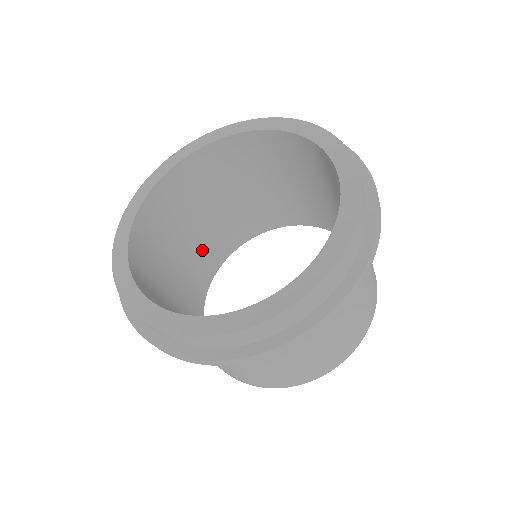
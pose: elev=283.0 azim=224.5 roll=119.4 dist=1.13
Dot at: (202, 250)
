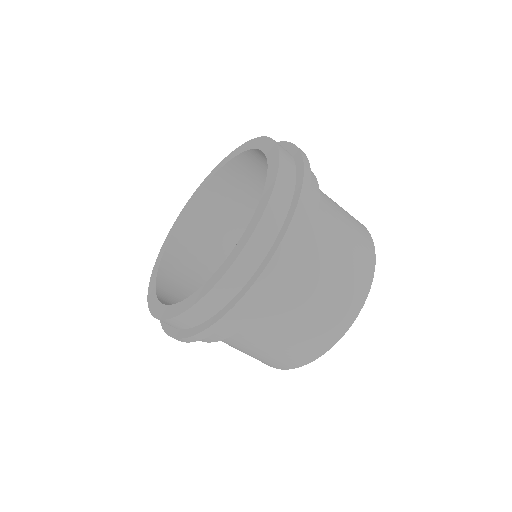
Dot at: occluded
